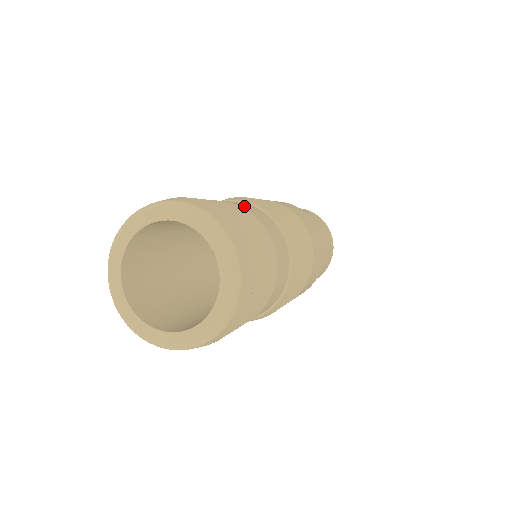
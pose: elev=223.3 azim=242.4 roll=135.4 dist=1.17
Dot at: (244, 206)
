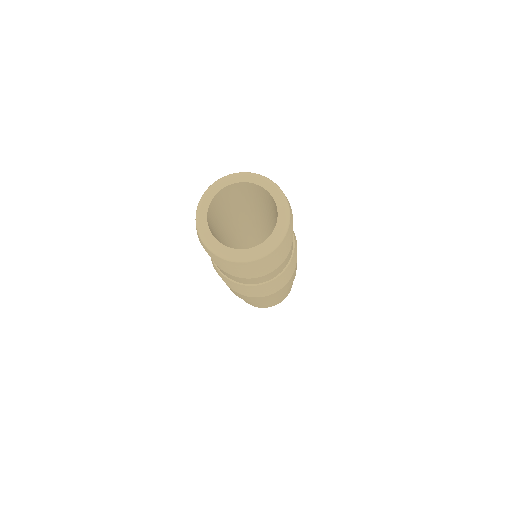
Dot at: occluded
